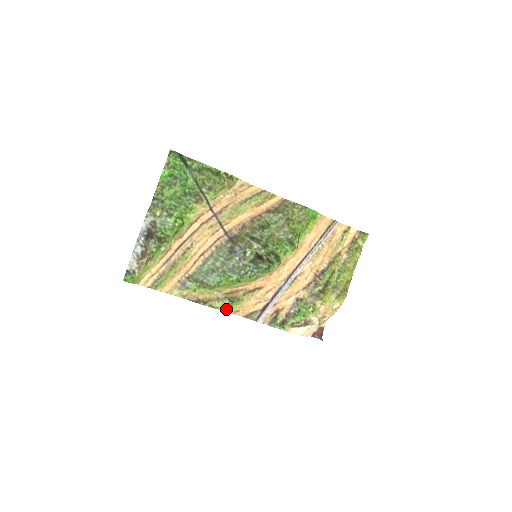
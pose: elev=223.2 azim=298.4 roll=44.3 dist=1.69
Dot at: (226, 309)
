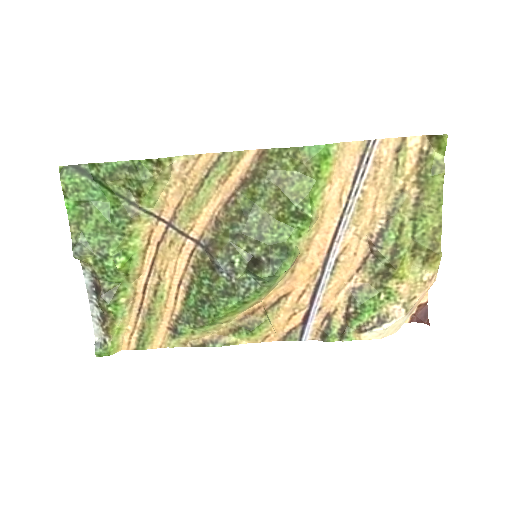
Dot at: (249, 340)
